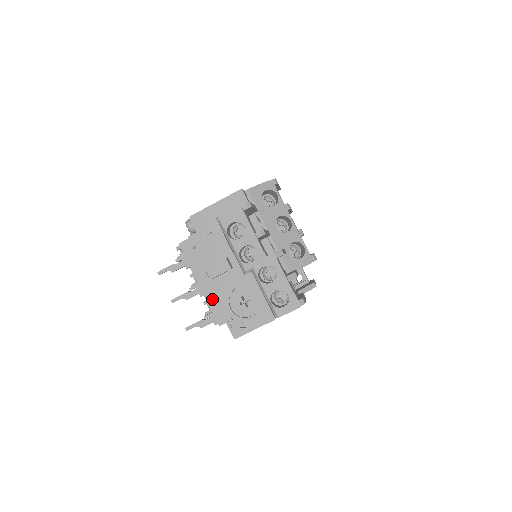
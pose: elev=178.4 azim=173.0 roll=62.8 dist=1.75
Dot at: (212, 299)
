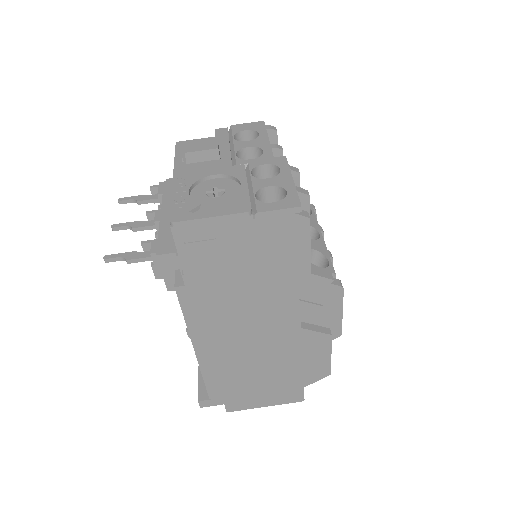
Dot at: (168, 226)
